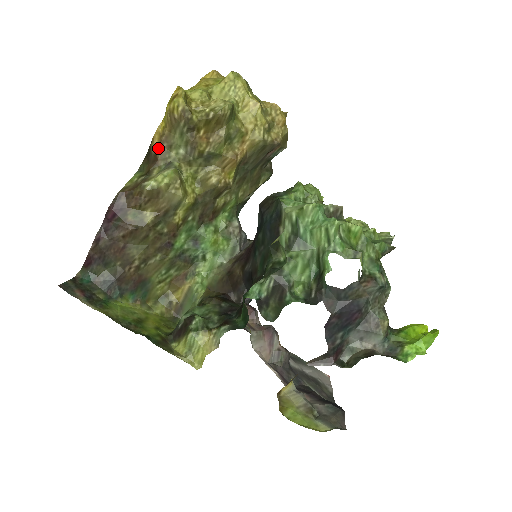
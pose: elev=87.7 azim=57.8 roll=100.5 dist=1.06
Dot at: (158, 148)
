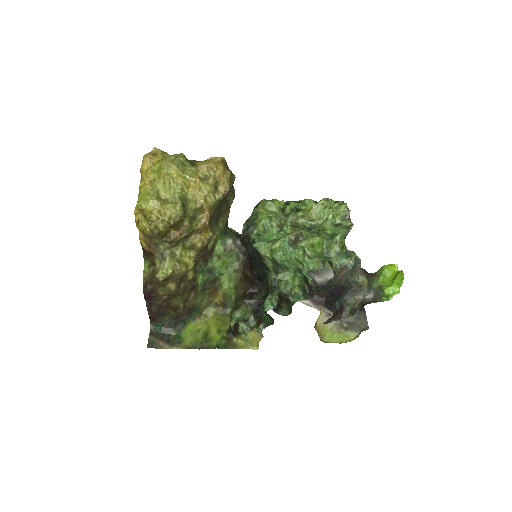
Dot at: (149, 248)
